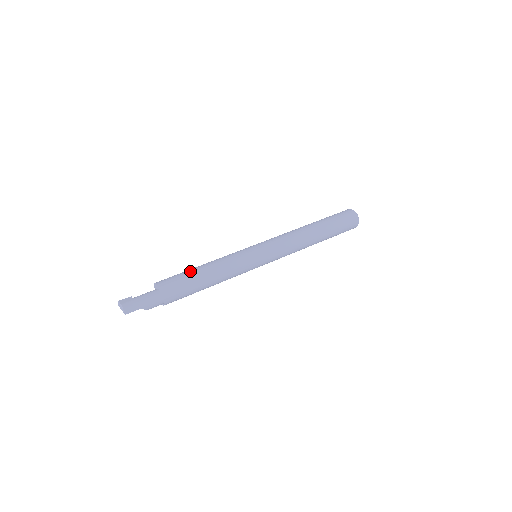
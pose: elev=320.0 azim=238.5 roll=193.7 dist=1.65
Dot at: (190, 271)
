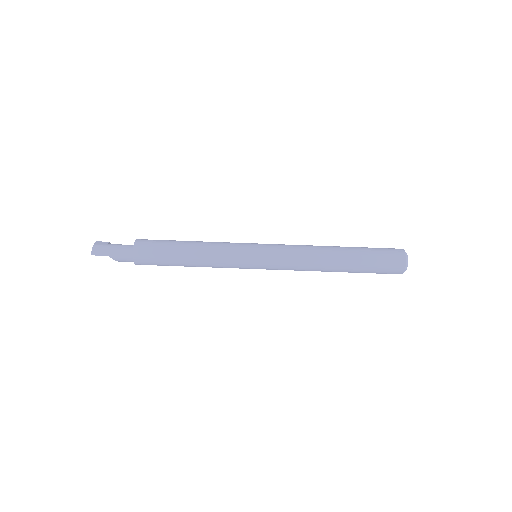
Dot at: (174, 241)
